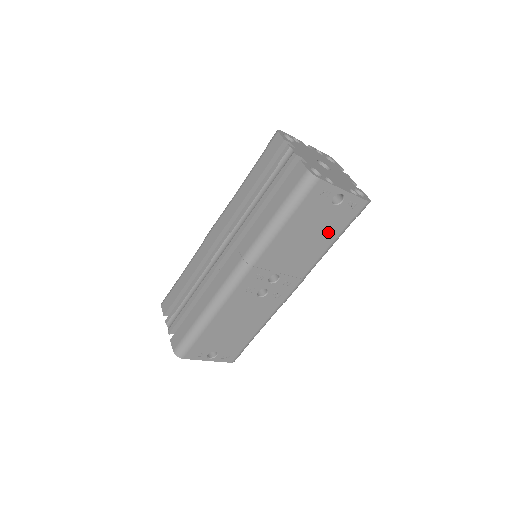
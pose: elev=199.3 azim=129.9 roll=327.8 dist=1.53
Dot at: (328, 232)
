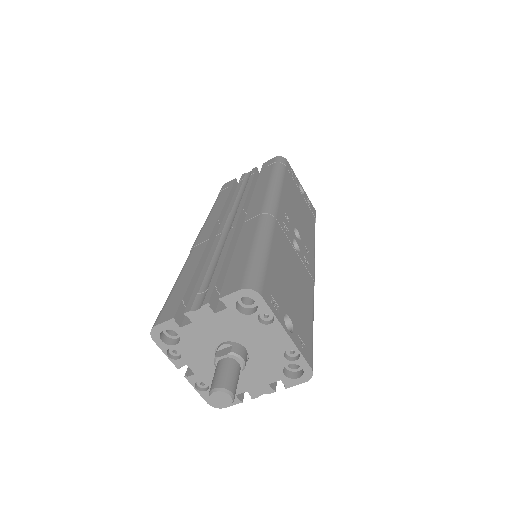
Dot at: (308, 217)
